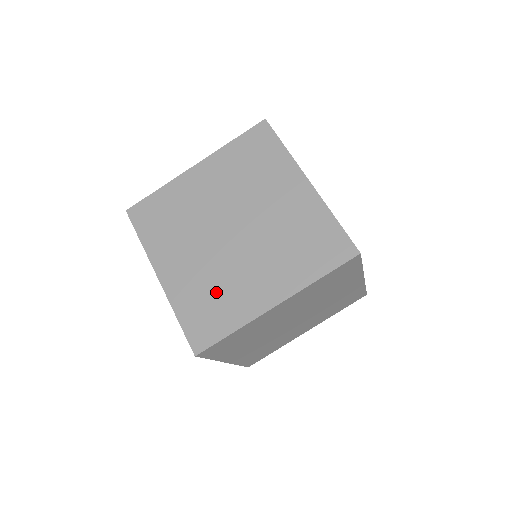
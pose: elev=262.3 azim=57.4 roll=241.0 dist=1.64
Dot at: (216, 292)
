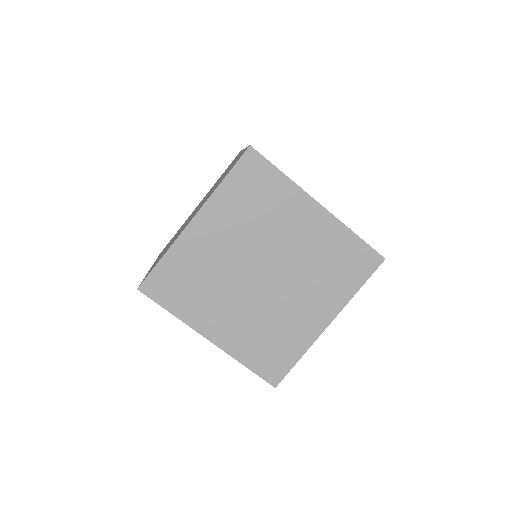
Dot at: (272, 333)
